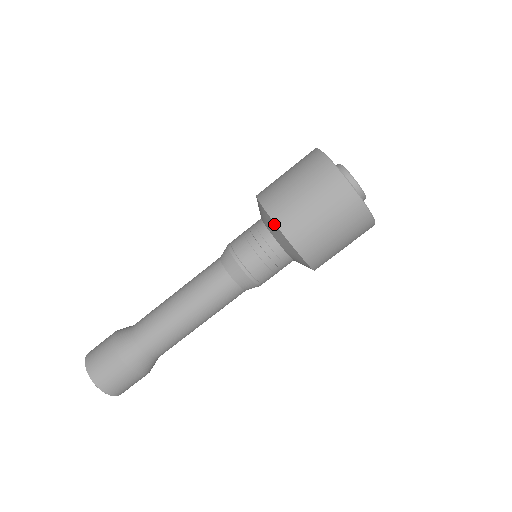
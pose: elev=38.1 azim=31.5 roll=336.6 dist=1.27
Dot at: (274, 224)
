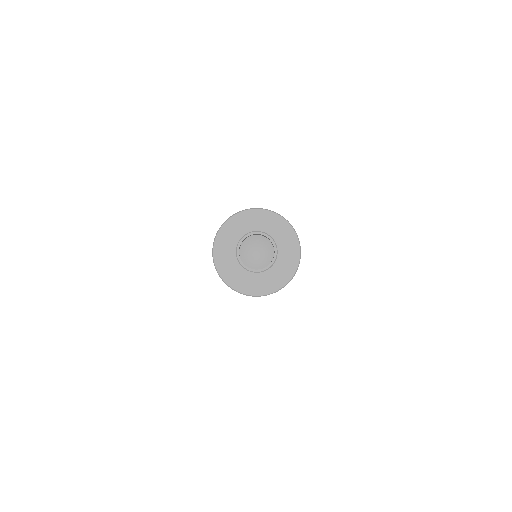
Dot at: occluded
